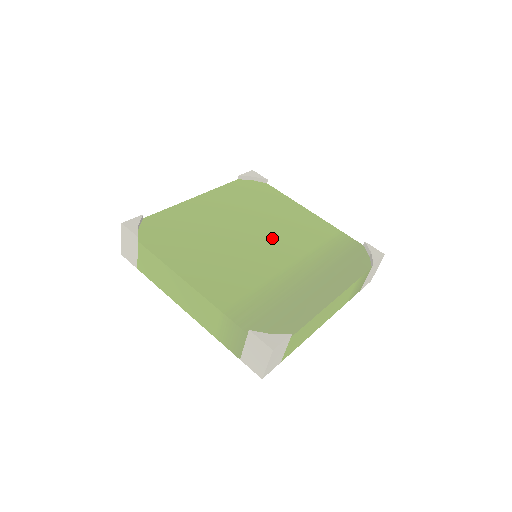
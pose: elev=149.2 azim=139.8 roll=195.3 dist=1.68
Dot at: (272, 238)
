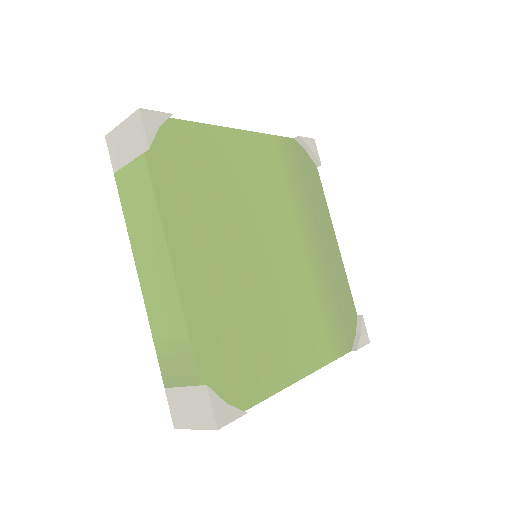
Dot at: (269, 227)
